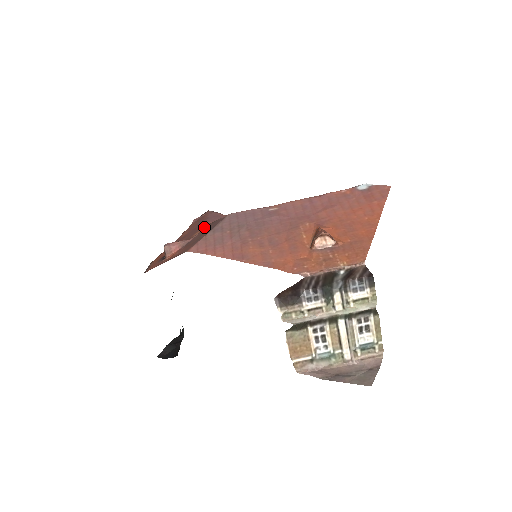
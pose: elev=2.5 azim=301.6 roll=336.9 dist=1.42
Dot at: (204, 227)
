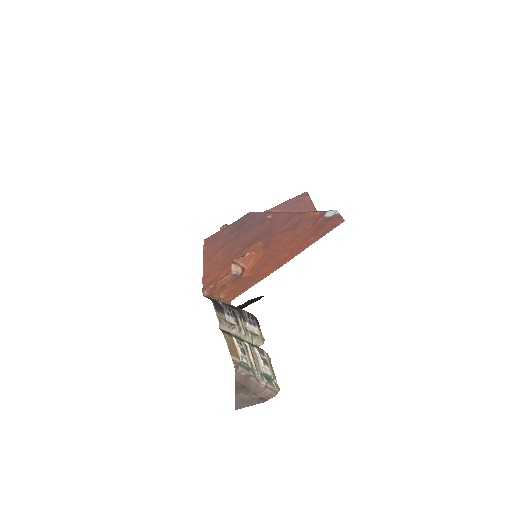
Dot at: occluded
